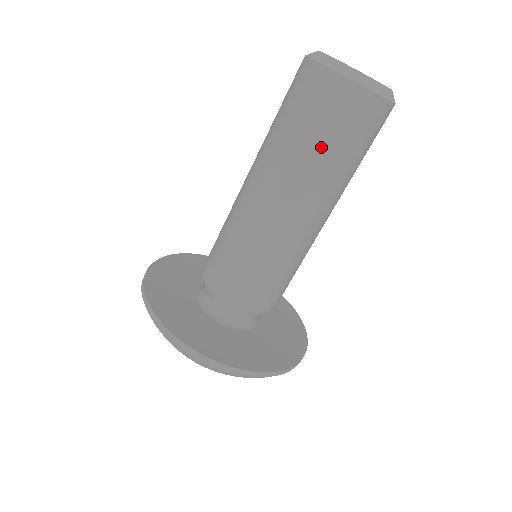
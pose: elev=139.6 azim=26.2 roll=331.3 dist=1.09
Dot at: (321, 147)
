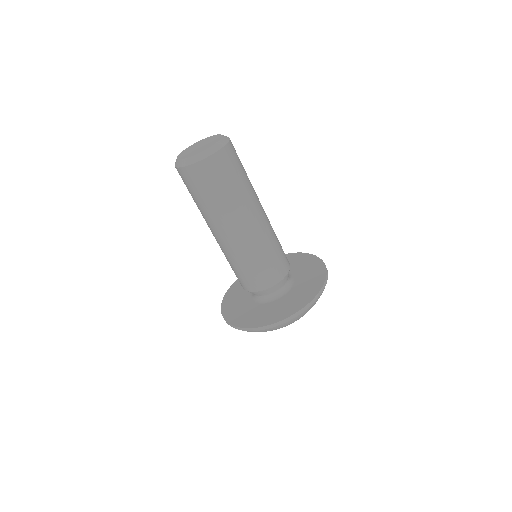
Dot at: (212, 198)
